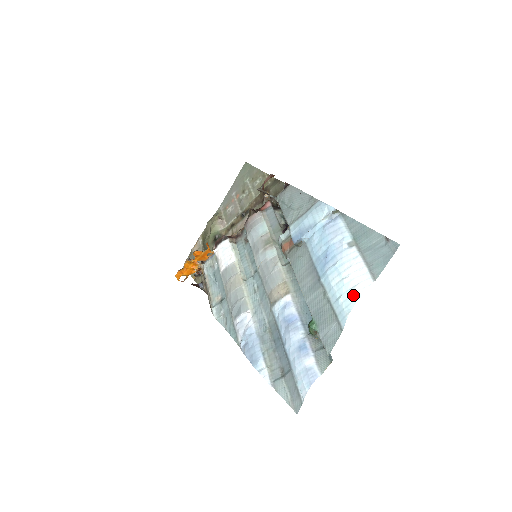
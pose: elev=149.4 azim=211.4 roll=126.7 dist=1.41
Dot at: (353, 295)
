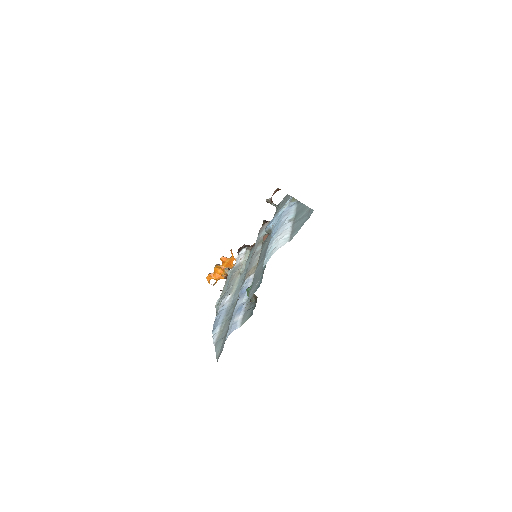
Dot at: (271, 253)
